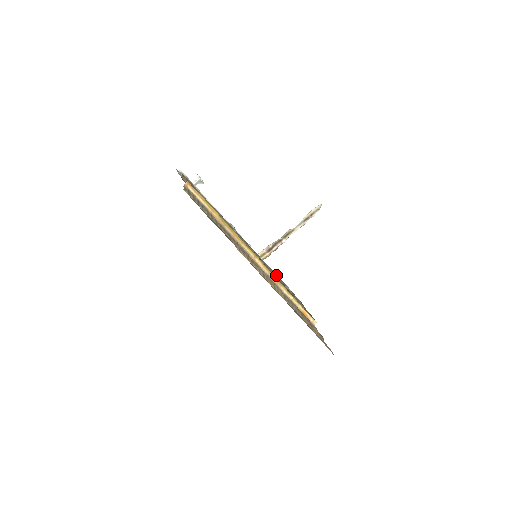
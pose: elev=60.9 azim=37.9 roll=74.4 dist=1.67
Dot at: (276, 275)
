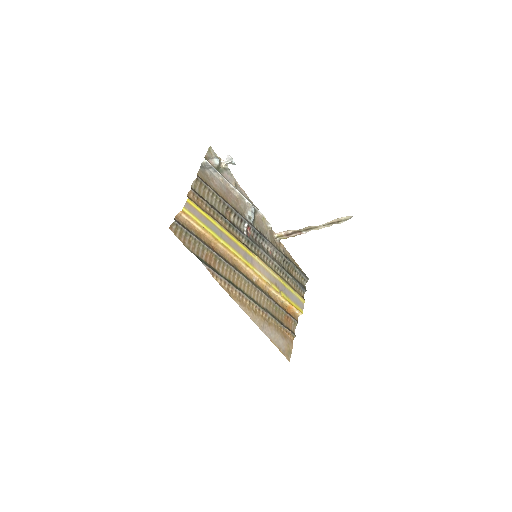
Dot at: (286, 258)
